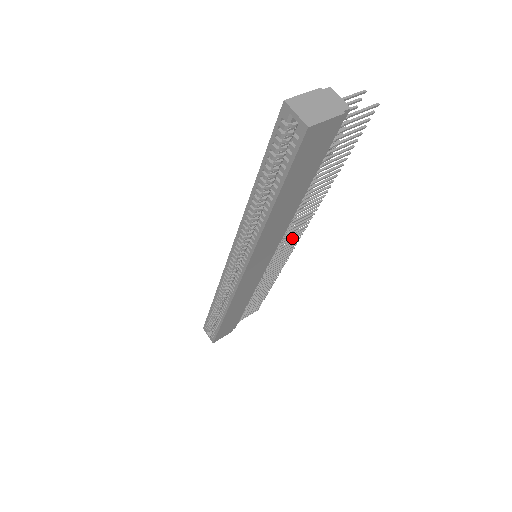
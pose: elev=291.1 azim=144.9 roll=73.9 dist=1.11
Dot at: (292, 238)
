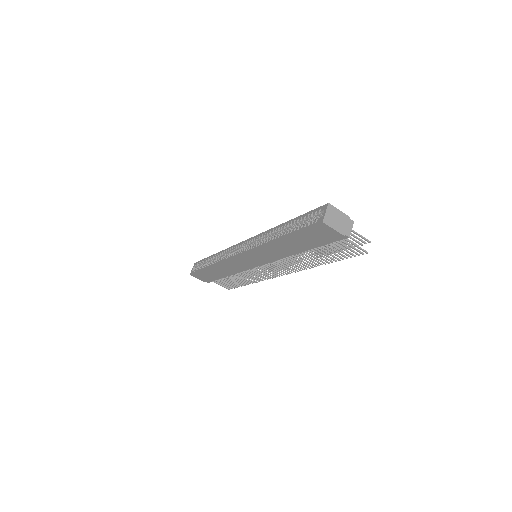
Dot at: (280, 269)
